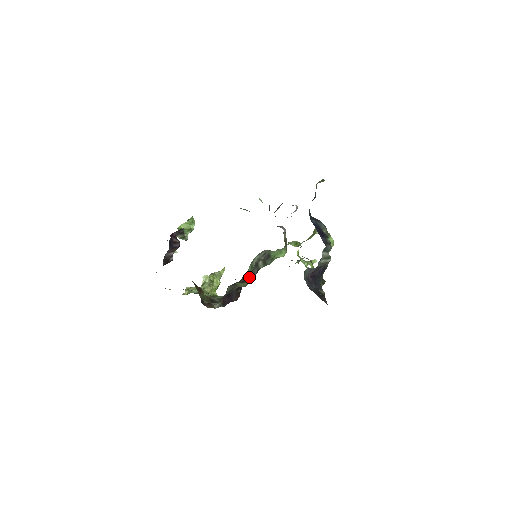
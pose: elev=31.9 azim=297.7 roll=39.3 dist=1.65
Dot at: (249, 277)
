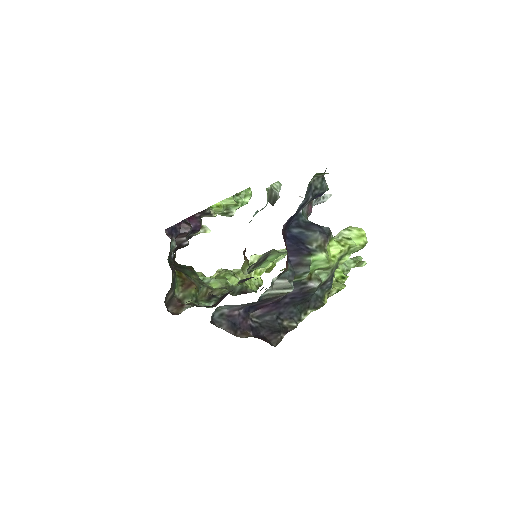
Dot at: occluded
